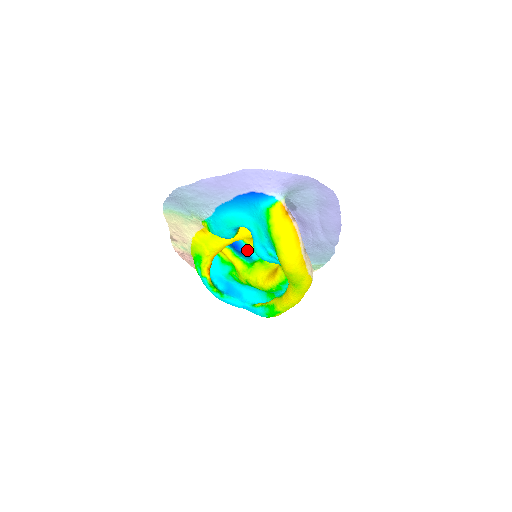
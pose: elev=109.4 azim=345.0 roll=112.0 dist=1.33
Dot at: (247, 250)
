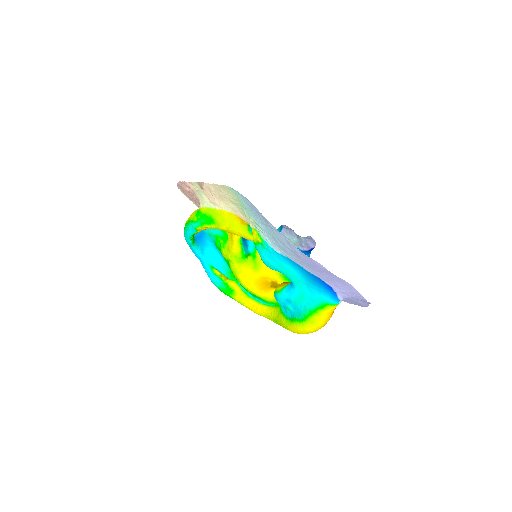
Dot at: occluded
